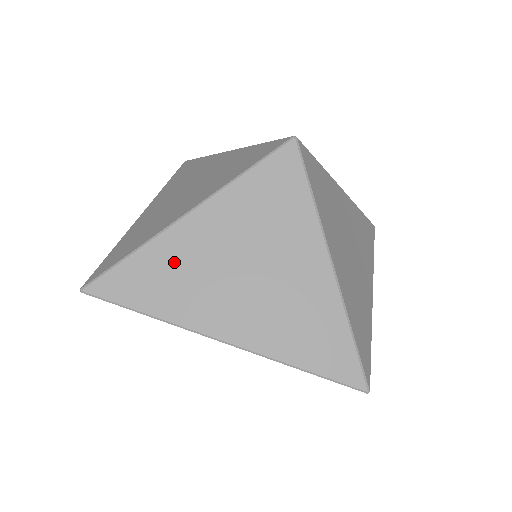
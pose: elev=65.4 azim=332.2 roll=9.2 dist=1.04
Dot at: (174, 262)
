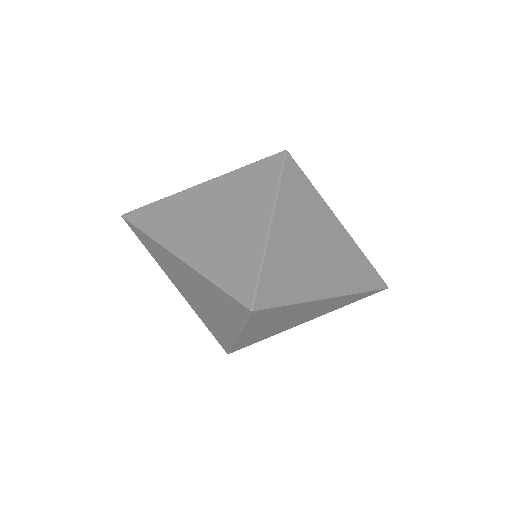
Dot at: (285, 258)
